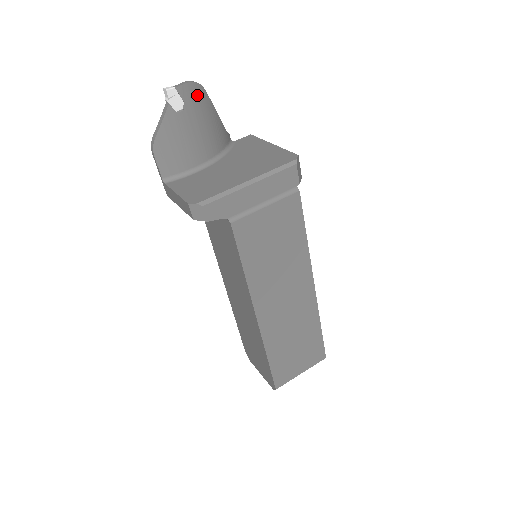
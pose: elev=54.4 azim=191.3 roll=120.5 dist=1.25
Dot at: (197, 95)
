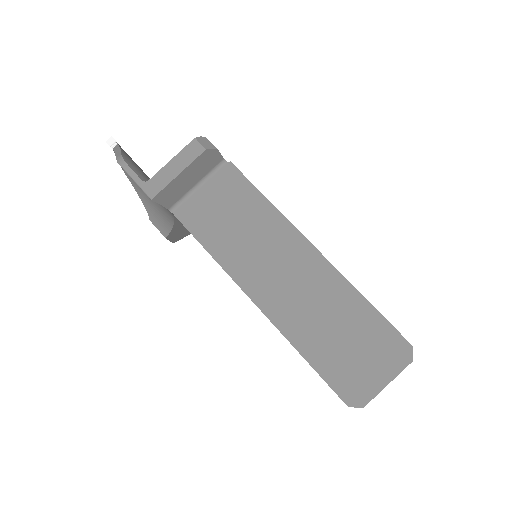
Dot at: occluded
